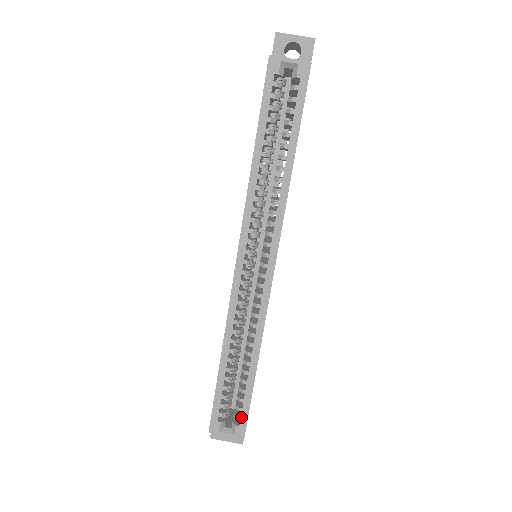
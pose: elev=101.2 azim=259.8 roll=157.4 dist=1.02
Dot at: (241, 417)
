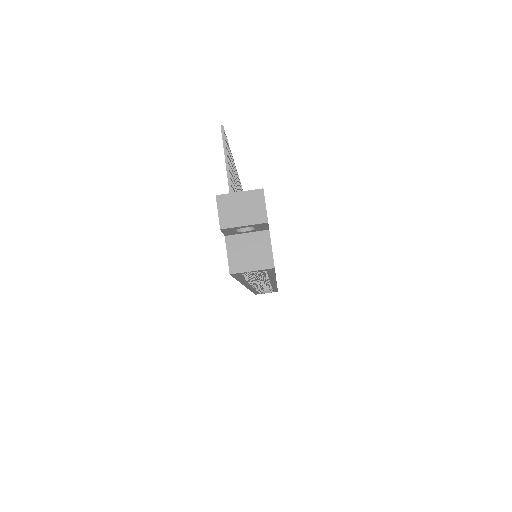
Dot at: (273, 291)
